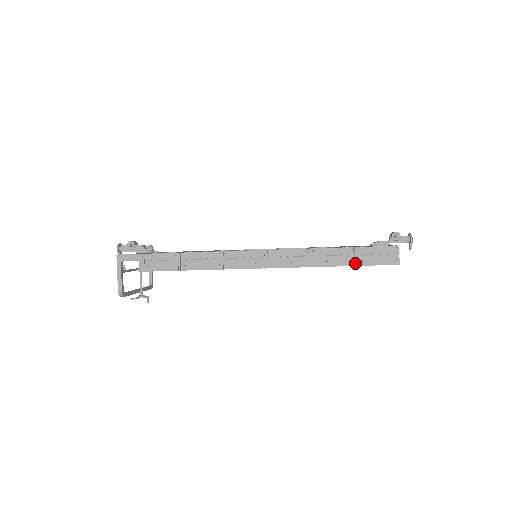
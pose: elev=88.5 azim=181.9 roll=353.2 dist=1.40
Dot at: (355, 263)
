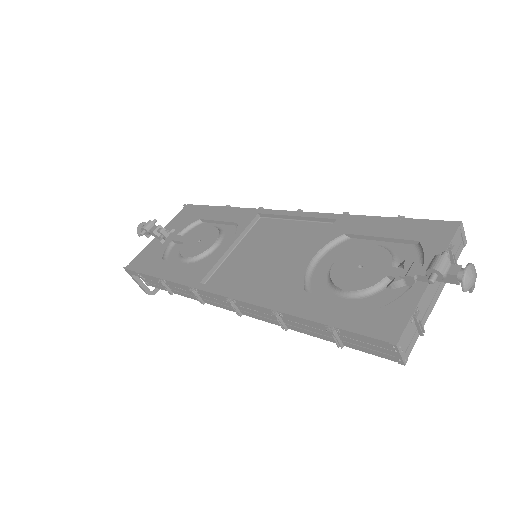
Dot at: occluded
